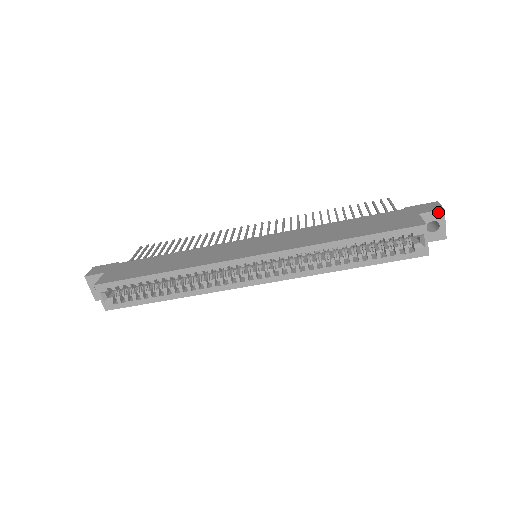
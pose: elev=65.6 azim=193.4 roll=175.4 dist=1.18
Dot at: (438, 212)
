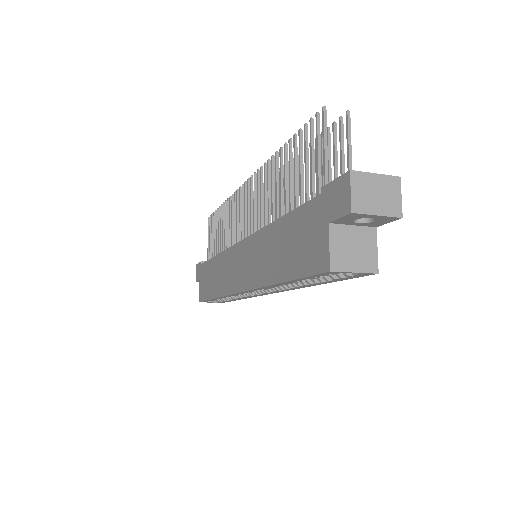
Dot at: (348, 216)
